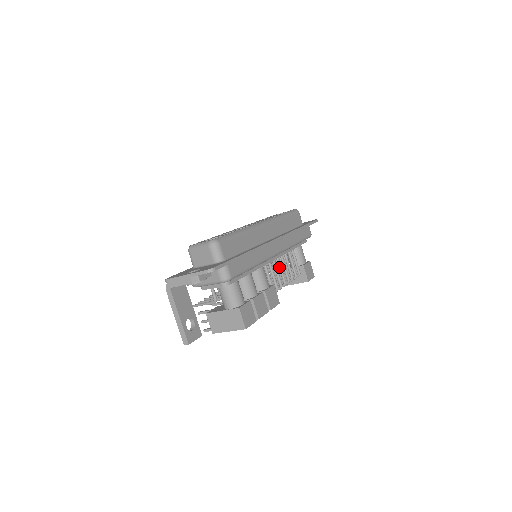
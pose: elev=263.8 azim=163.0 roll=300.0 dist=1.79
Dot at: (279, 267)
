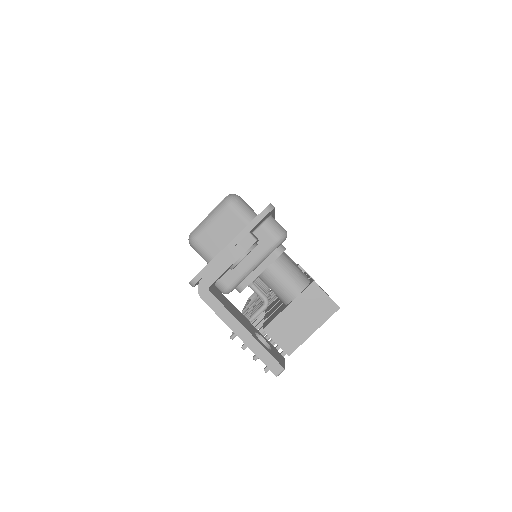
Dot at: occluded
